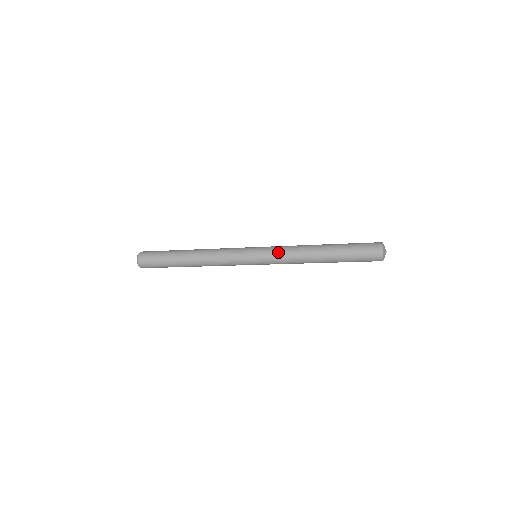
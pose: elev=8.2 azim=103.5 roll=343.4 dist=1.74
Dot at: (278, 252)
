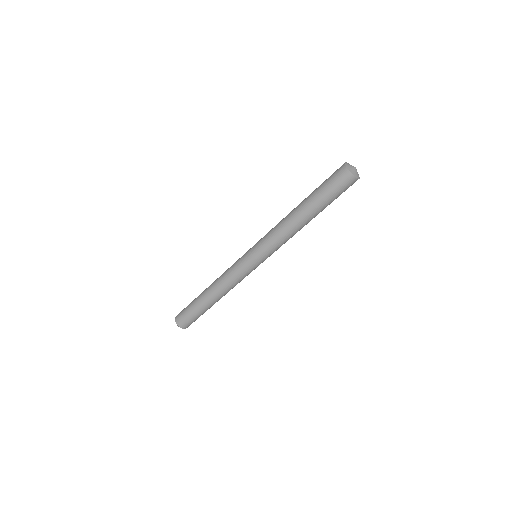
Dot at: (266, 238)
